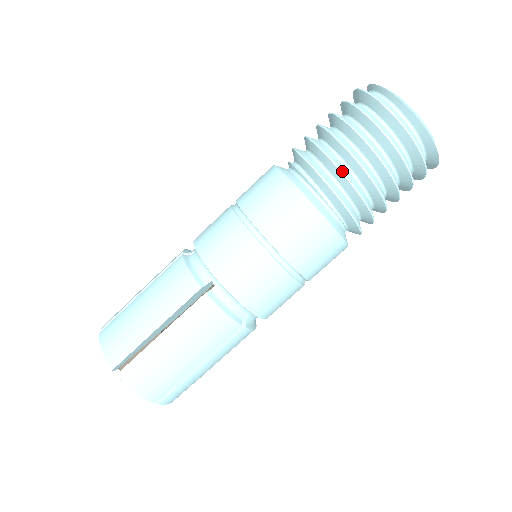
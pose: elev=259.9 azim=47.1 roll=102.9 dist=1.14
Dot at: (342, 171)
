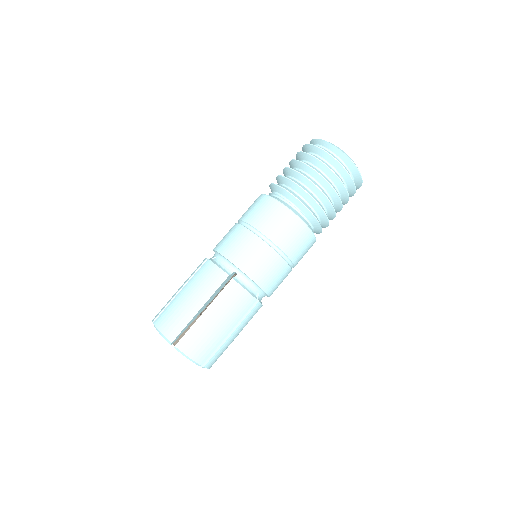
Dot at: (282, 176)
